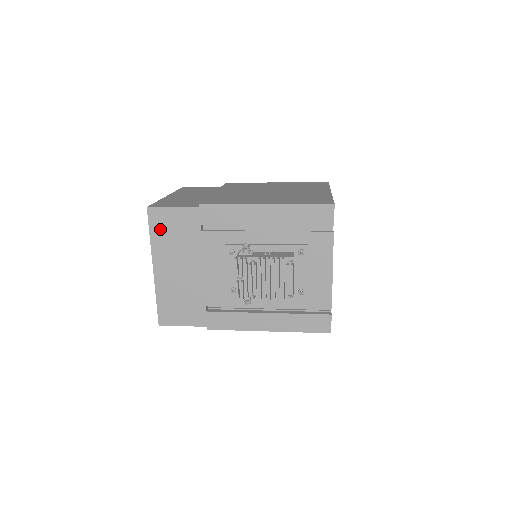
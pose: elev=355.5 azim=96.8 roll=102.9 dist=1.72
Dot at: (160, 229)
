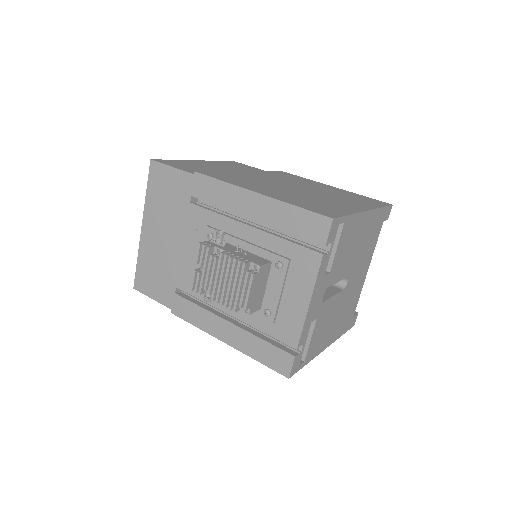
Dot at: (156, 187)
